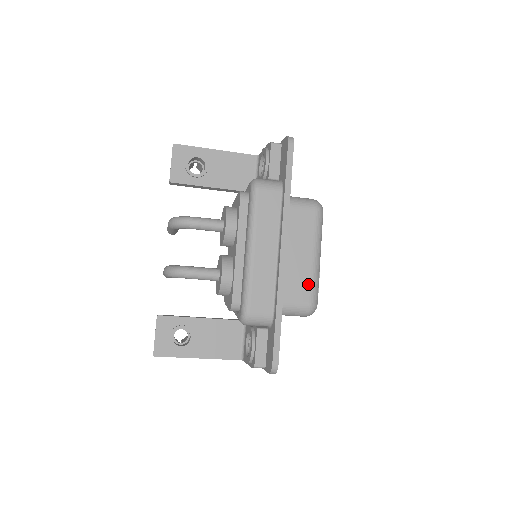
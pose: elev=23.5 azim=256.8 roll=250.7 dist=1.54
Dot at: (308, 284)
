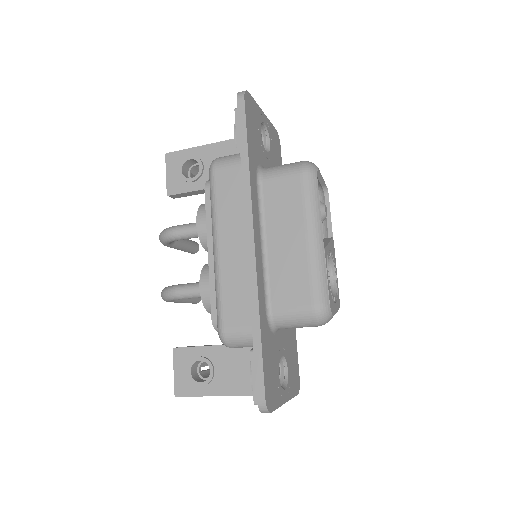
Dot at: (306, 279)
